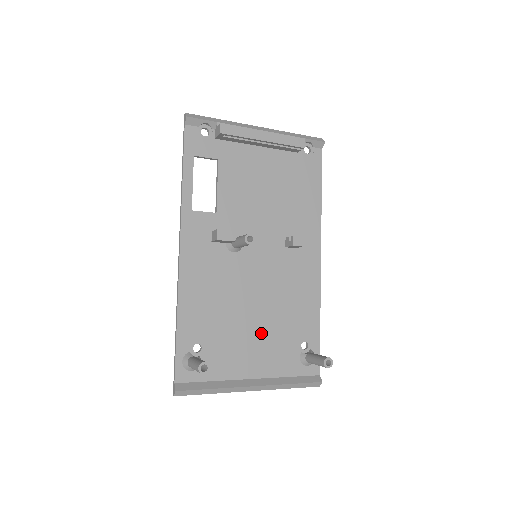
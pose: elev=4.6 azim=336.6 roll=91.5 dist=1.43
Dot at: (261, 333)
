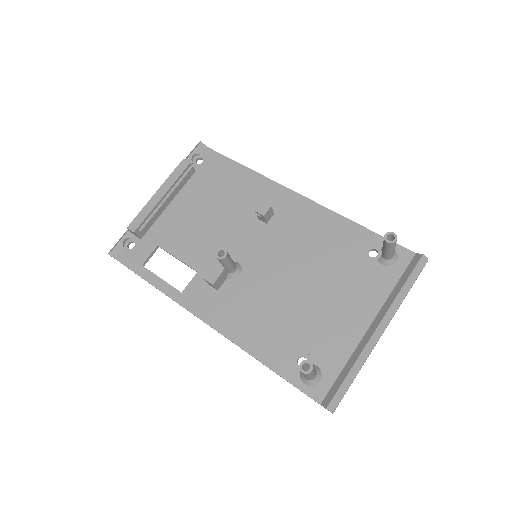
Dot at: (330, 291)
